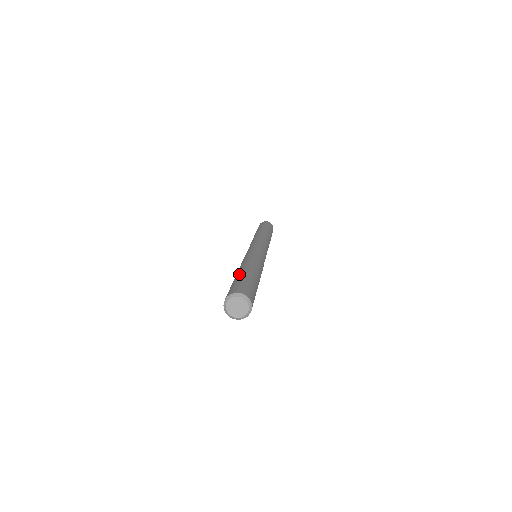
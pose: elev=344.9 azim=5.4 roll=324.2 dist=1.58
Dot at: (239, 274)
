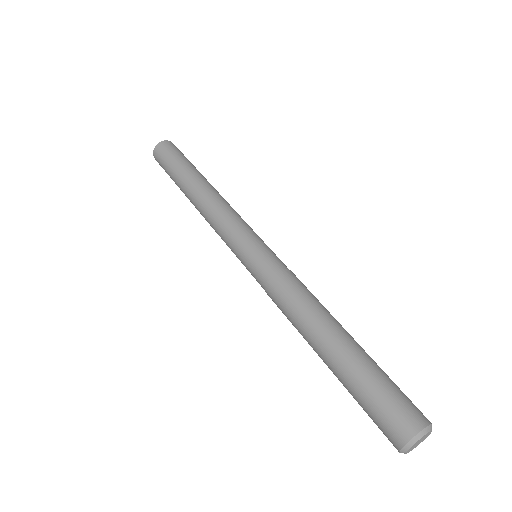
Dot at: (355, 353)
